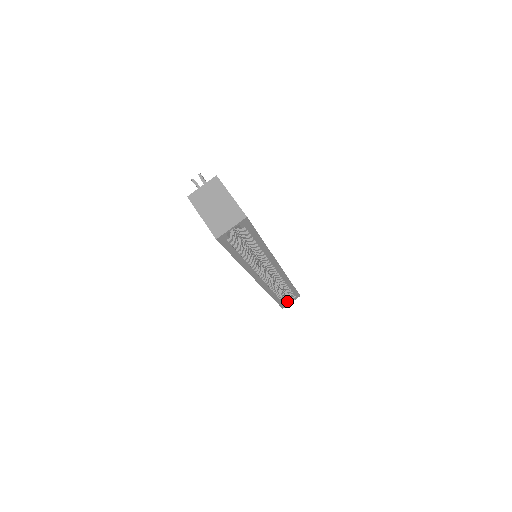
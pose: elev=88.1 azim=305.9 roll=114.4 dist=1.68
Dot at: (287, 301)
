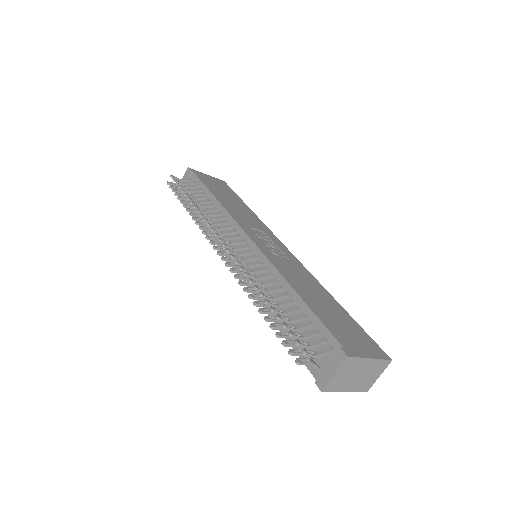
Dot at: occluded
